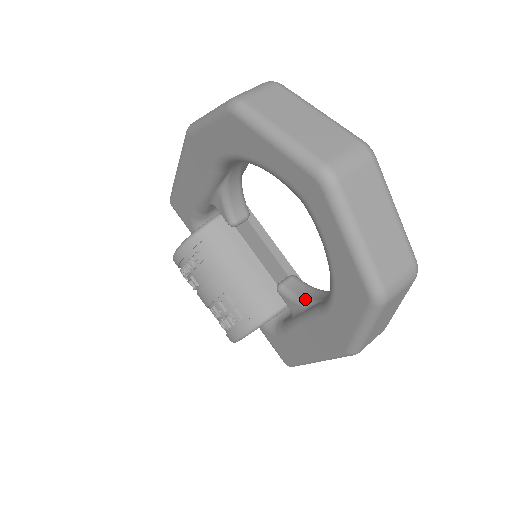
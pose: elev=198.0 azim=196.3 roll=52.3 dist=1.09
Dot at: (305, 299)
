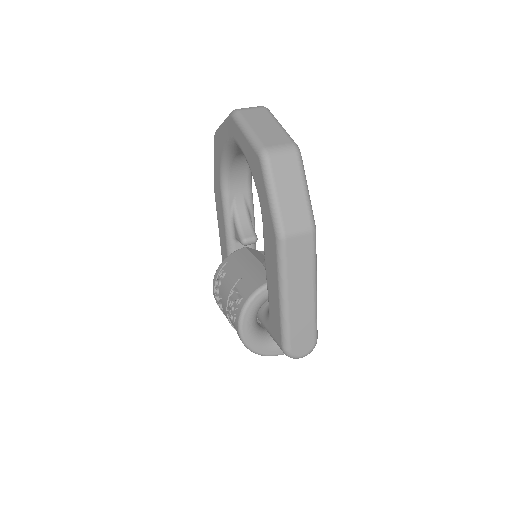
Dot at: occluded
